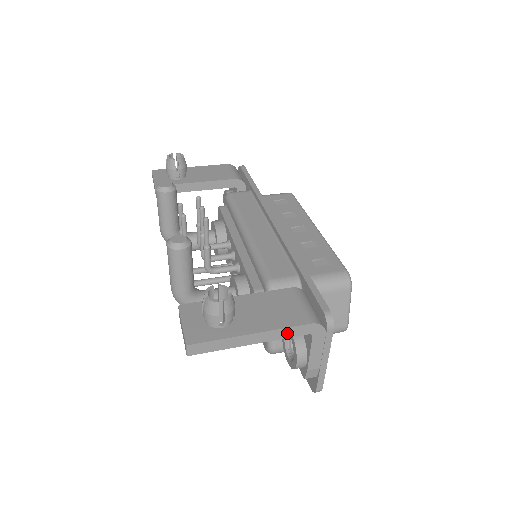
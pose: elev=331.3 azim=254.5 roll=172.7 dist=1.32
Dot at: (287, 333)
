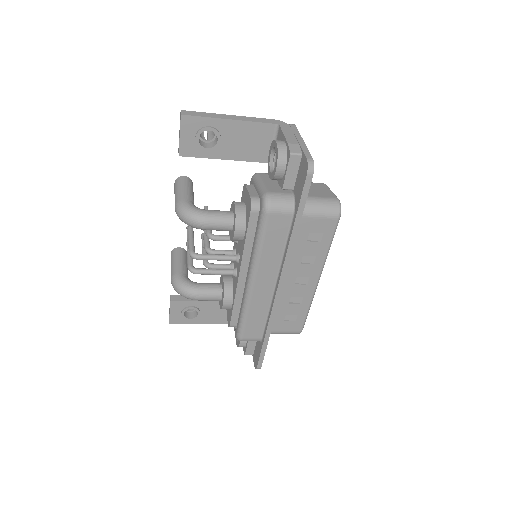
Dot at: (257, 120)
